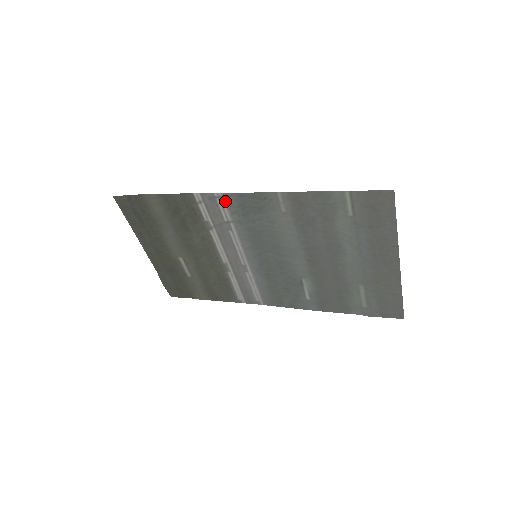
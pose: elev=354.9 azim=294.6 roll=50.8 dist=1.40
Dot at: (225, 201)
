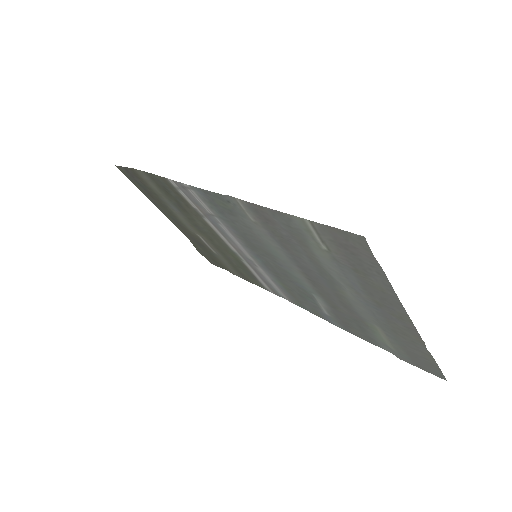
Dot at: (196, 193)
